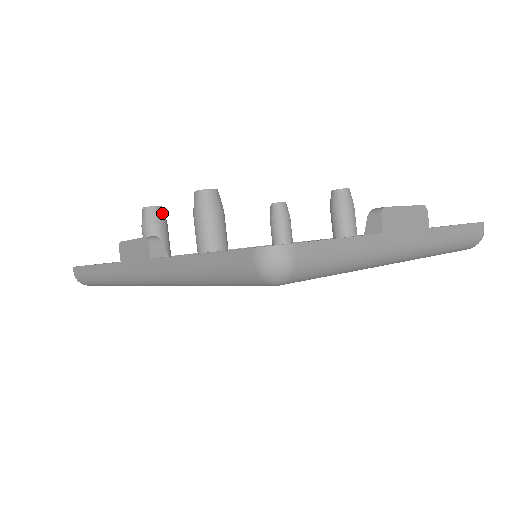
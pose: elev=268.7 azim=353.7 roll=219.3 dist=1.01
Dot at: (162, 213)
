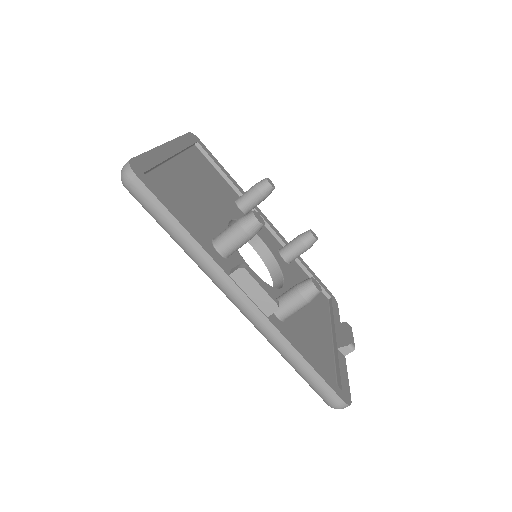
Dot at: occluded
